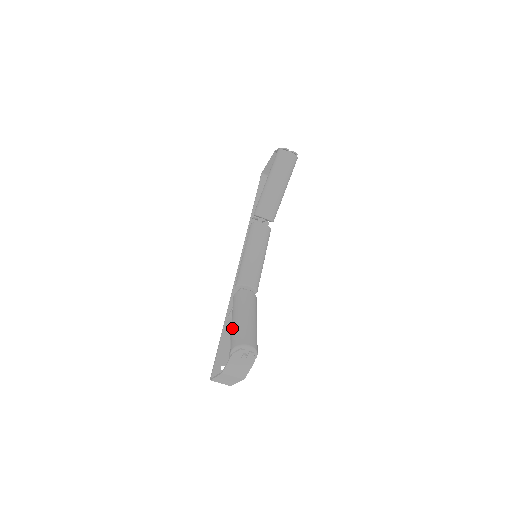
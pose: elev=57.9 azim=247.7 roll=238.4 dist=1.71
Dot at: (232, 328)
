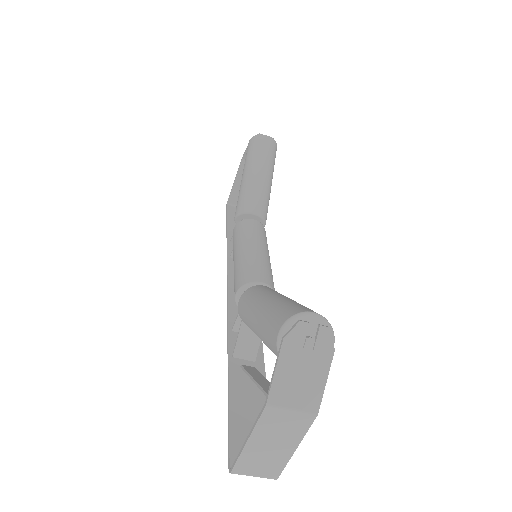
Dot at: (260, 319)
